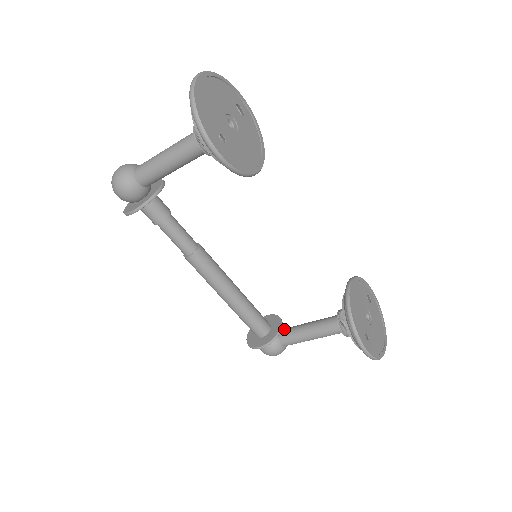
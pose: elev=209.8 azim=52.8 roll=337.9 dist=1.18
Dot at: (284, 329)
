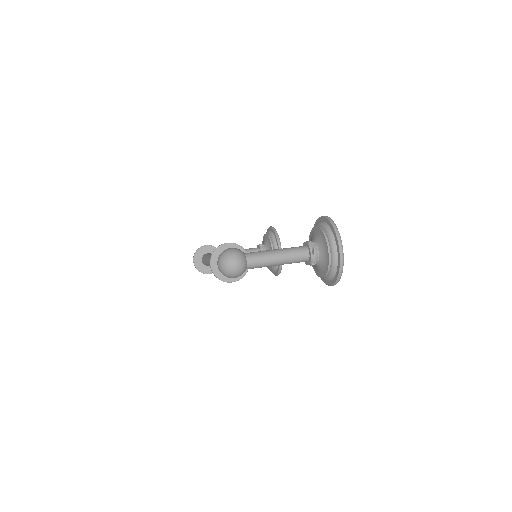
Dot at: occluded
